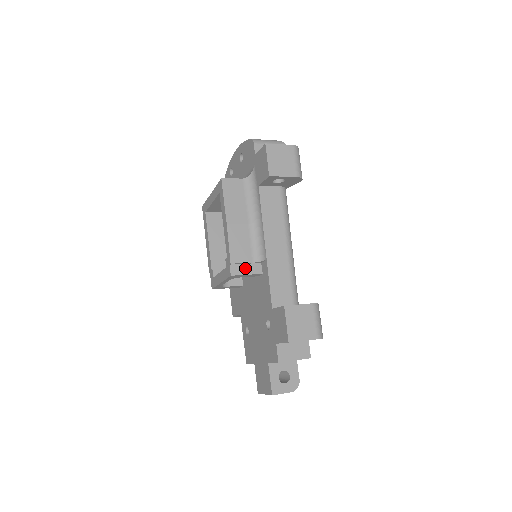
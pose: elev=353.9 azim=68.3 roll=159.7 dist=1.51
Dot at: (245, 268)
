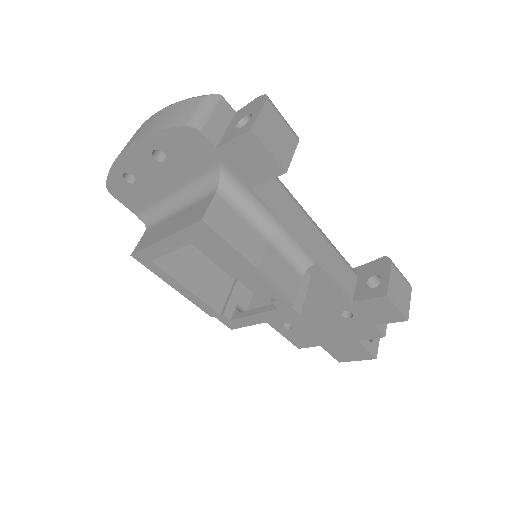
Dot at: (299, 291)
